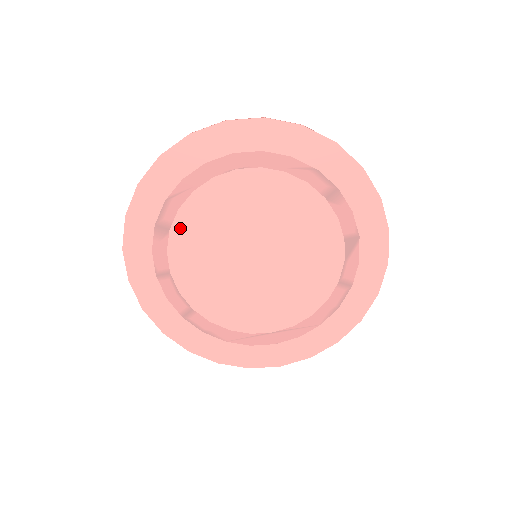
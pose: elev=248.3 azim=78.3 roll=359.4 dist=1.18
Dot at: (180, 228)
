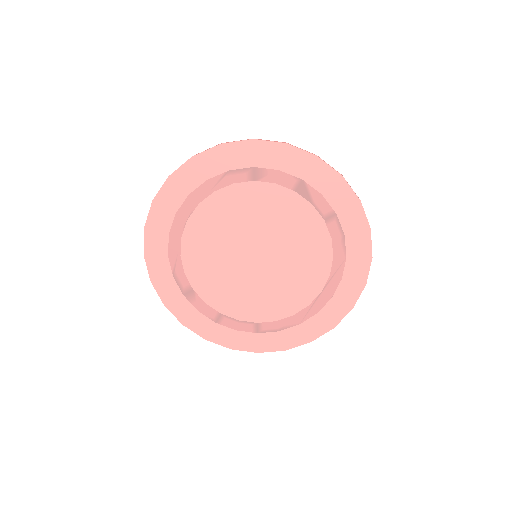
Dot at: (197, 283)
